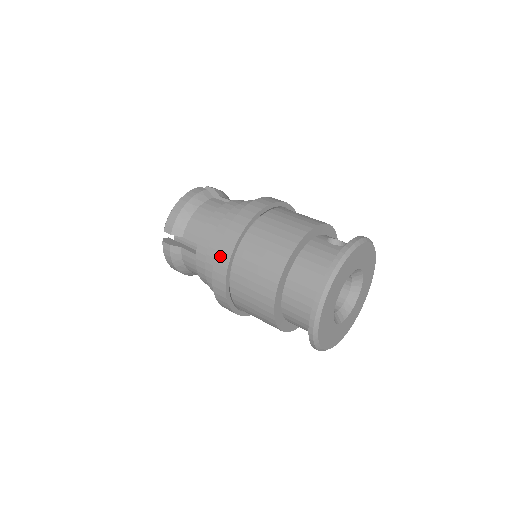
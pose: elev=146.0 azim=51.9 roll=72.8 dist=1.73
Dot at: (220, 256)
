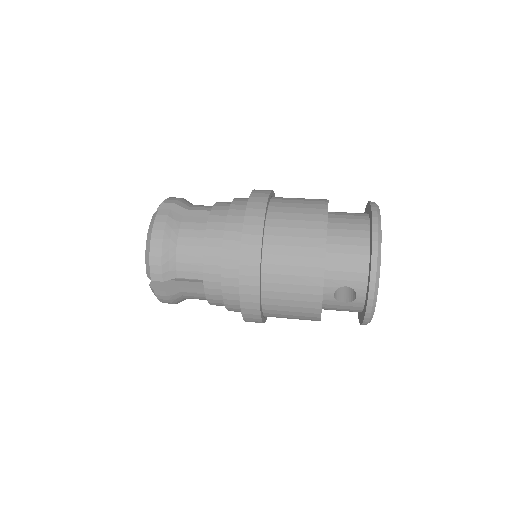
Dot at: (257, 193)
